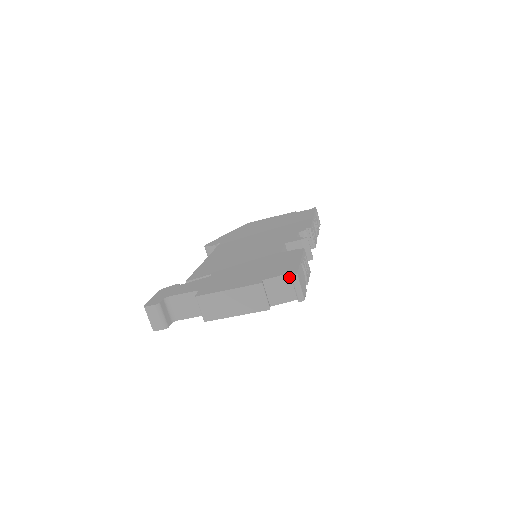
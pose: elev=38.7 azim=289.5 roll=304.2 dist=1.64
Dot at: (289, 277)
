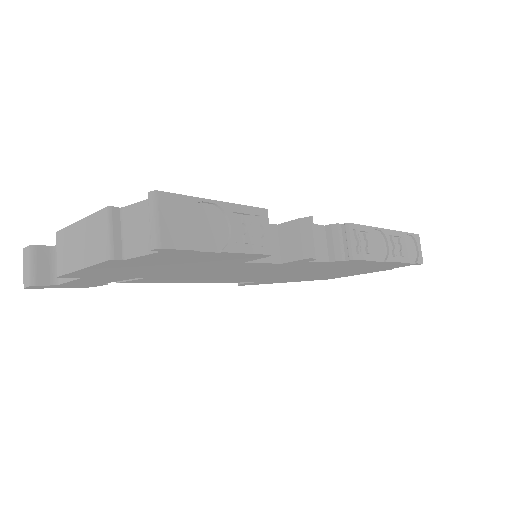
Dot at: occluded
